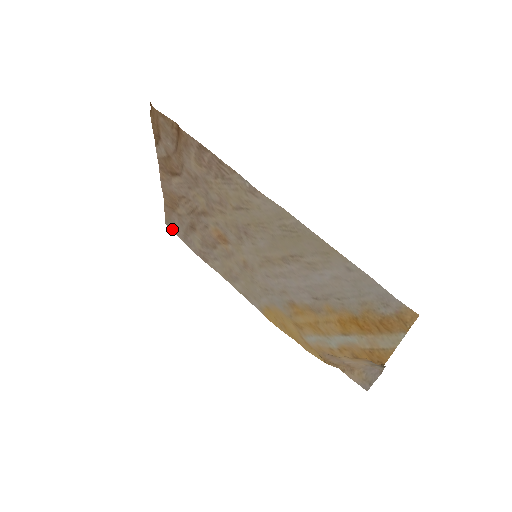
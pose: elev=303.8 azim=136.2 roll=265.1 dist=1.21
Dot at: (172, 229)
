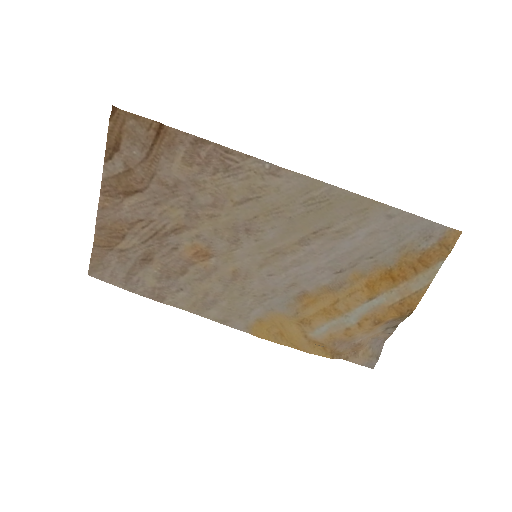
Dot at: (101, 277)
